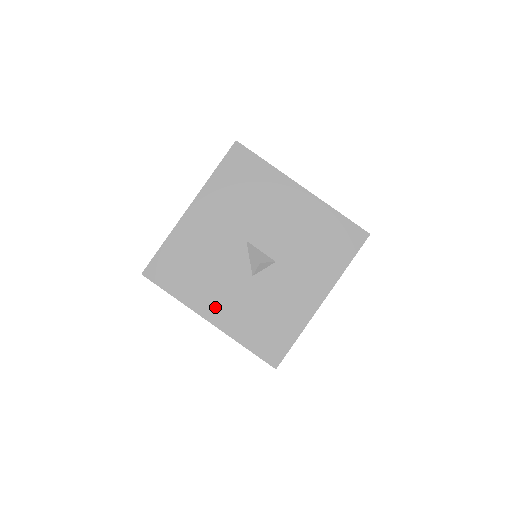
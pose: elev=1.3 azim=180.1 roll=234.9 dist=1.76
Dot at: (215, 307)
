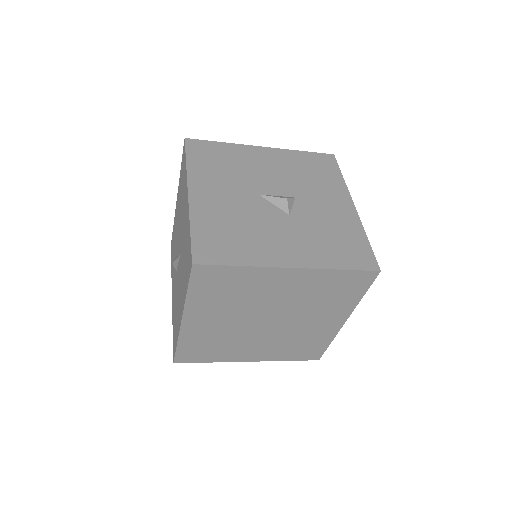
Dot at: (285, 253)
